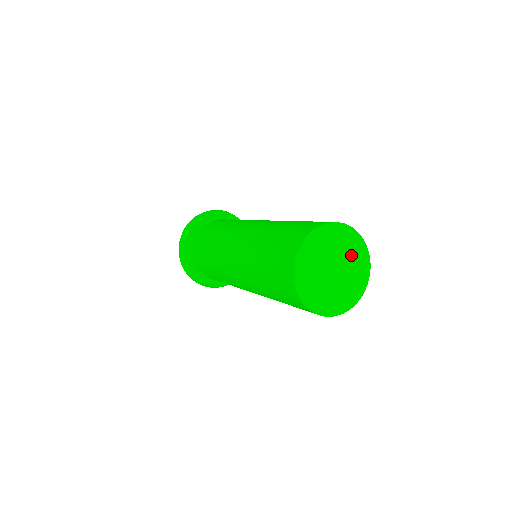
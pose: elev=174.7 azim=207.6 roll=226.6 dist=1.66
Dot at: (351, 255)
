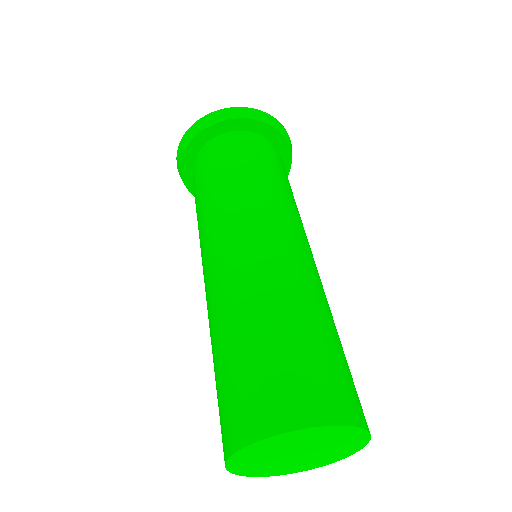
Dot at: (337, 443)
